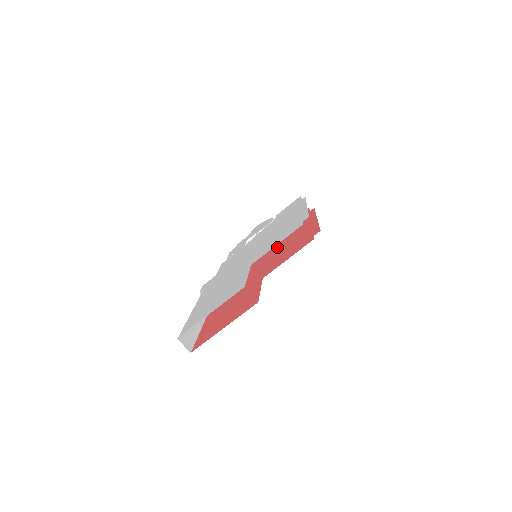
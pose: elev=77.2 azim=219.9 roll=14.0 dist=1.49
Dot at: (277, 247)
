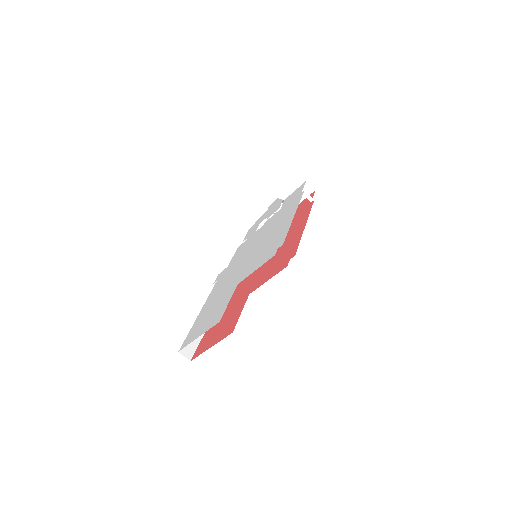
Dot at: occluded
